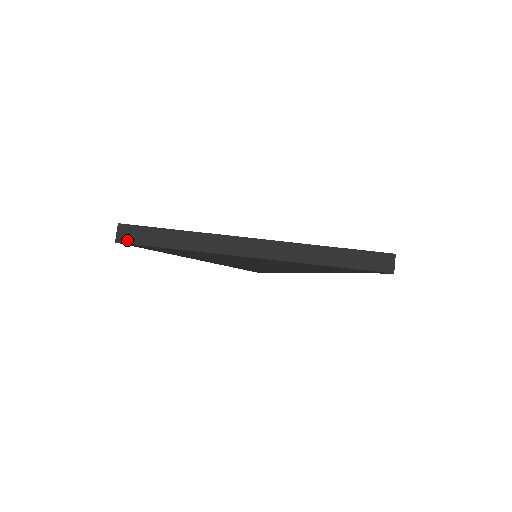
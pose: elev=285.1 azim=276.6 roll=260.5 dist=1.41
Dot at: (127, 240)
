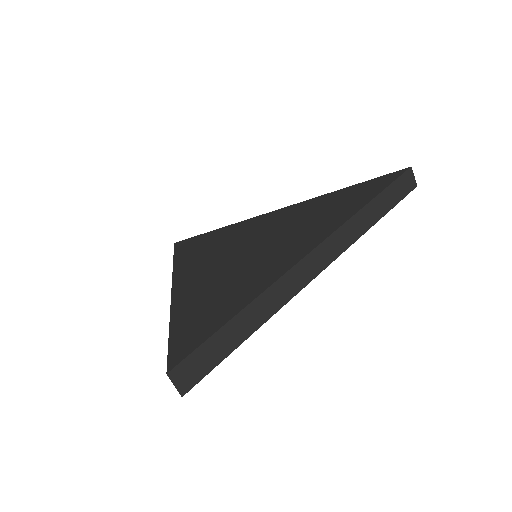
Dot at: (193, 380)
